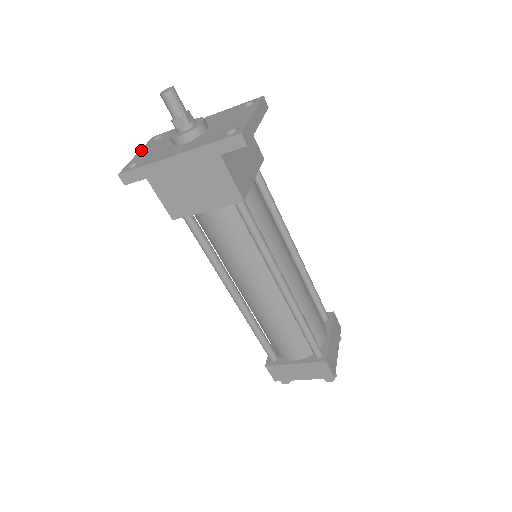
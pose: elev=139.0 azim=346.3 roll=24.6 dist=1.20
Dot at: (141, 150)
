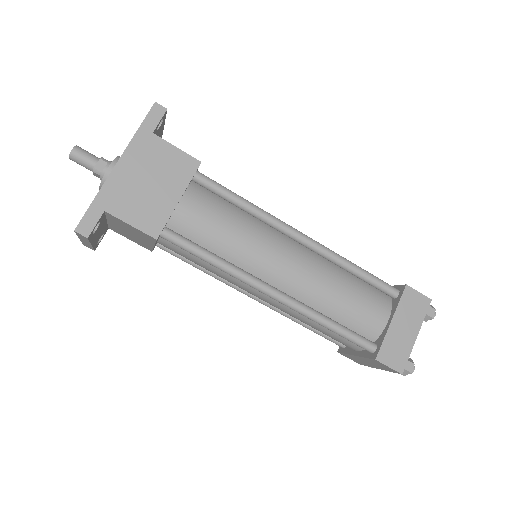
Dot at: occluded
